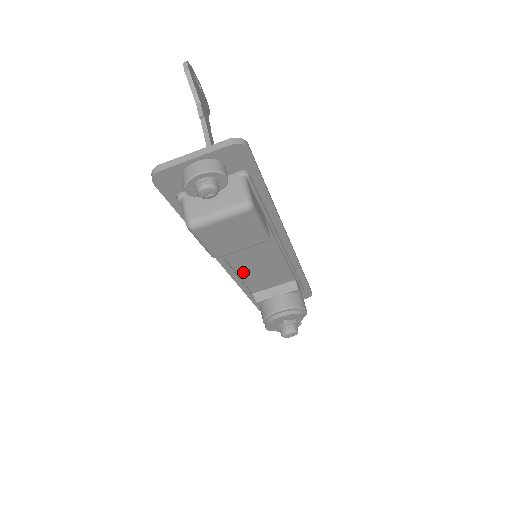
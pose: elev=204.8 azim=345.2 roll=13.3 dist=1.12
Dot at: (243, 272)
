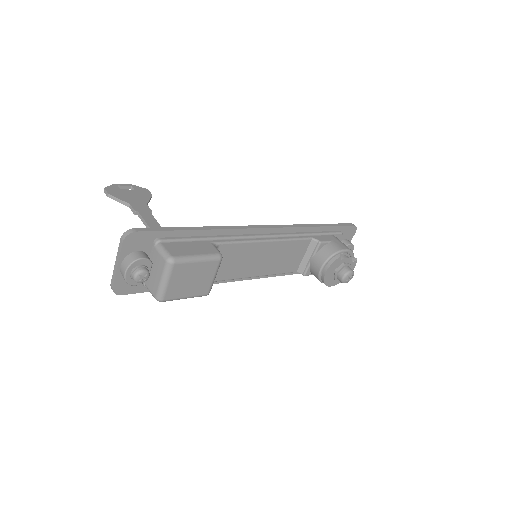
Dot at: (261, 272)
